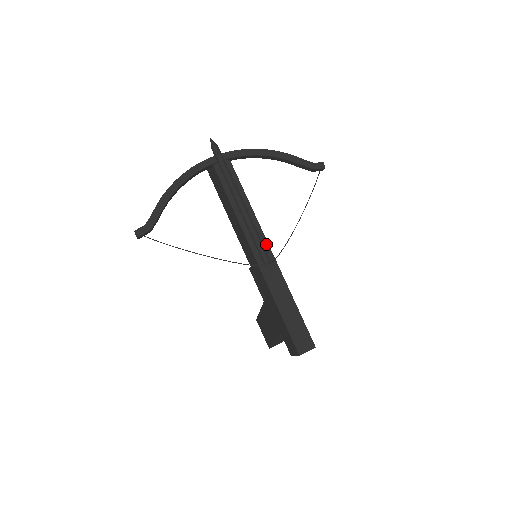
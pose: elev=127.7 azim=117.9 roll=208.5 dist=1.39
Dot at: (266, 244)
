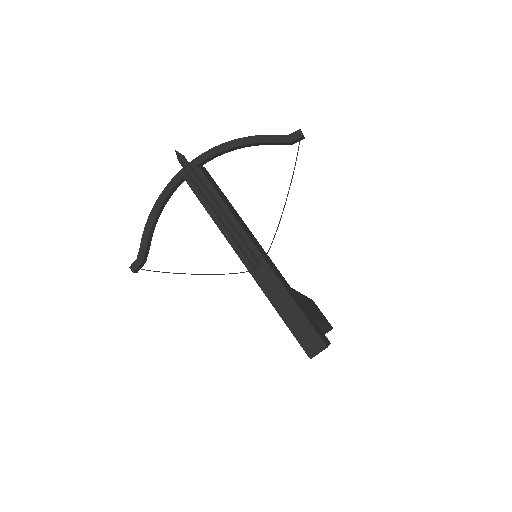
Dot at: (252, 246)
